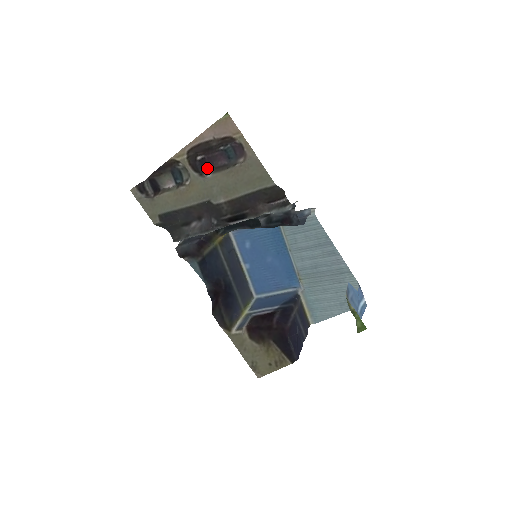
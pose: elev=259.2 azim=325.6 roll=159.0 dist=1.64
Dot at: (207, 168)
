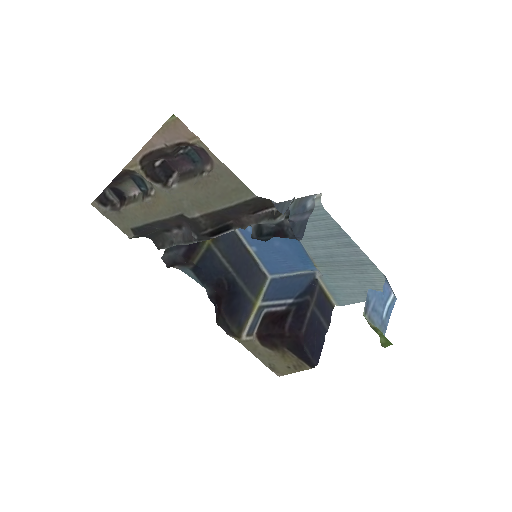
Dot at: (172, 172)
